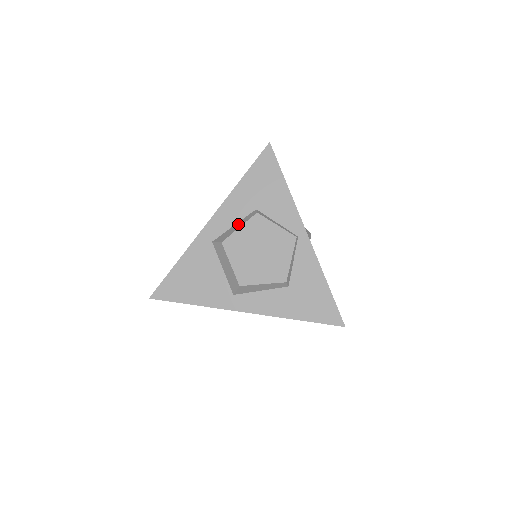
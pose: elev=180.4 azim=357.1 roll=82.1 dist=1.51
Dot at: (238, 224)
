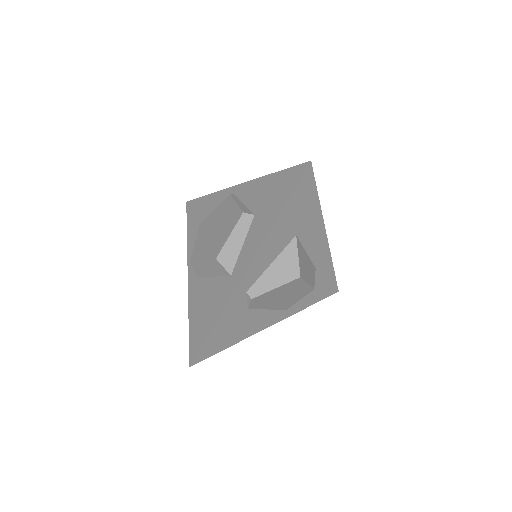
Dot at: occluded
